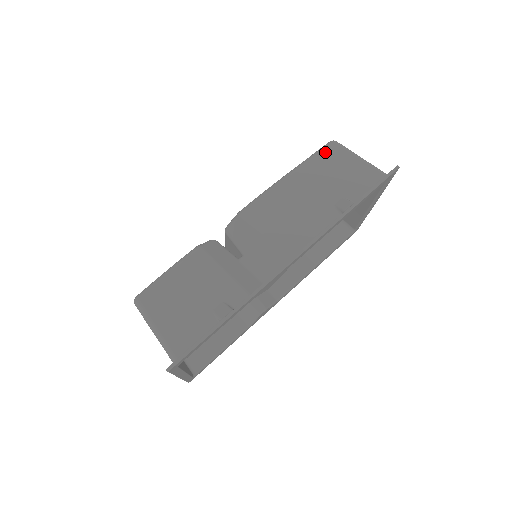
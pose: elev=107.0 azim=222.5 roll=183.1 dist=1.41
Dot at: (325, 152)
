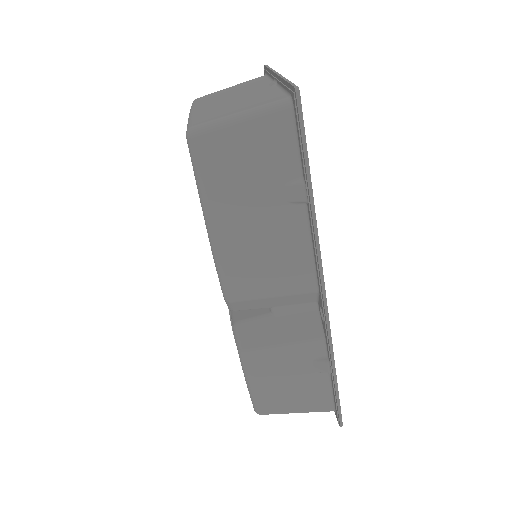
Dot at: (203, 161)
